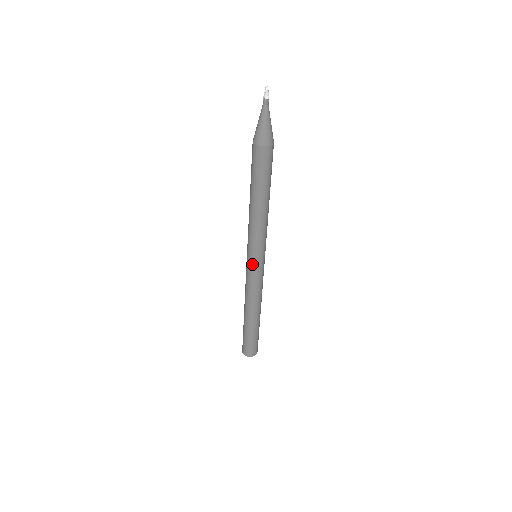
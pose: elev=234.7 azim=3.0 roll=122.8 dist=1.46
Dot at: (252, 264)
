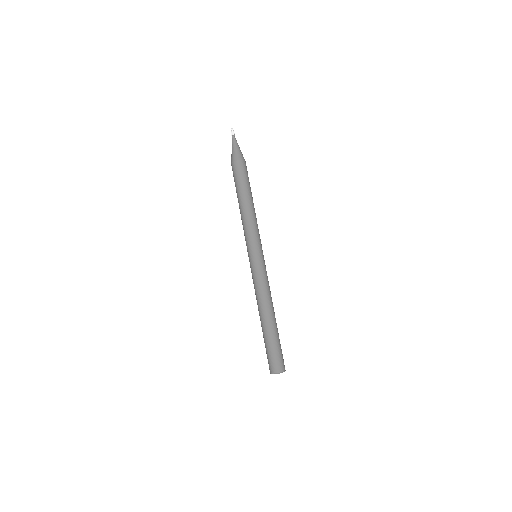
Dot at: (253, 259)
